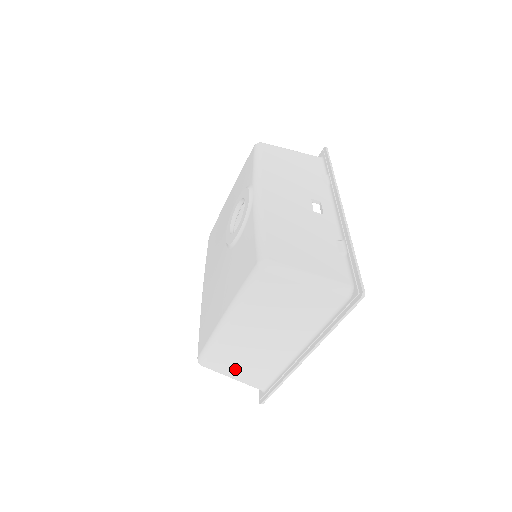
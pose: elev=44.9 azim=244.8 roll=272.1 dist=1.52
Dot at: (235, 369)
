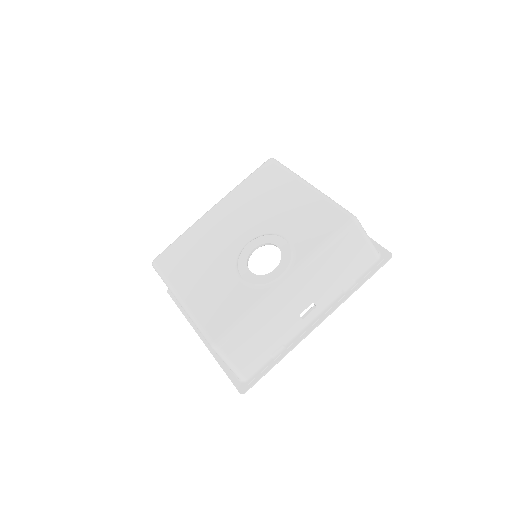
Dot at: occluded
